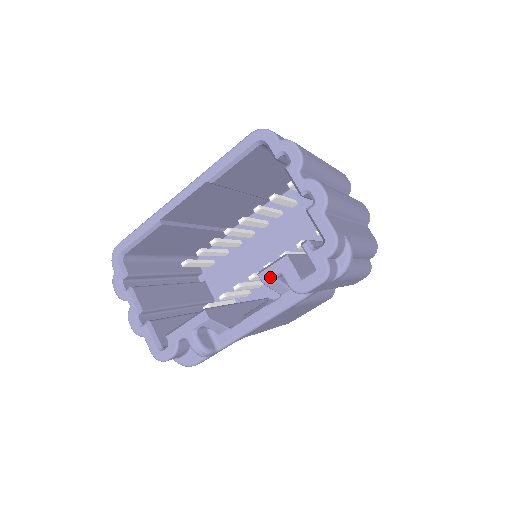
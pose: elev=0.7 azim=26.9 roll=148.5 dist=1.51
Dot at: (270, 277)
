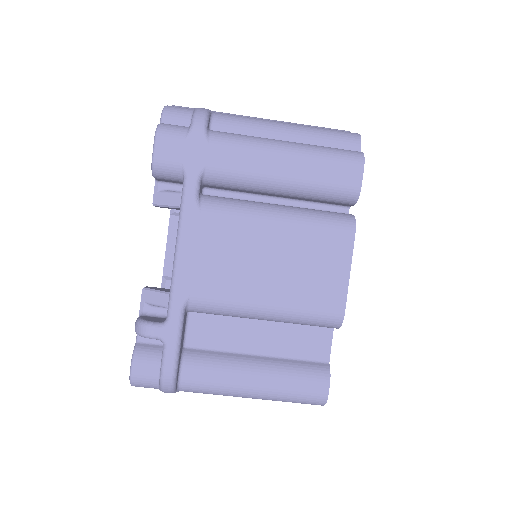
Dot at: (154, 193)
